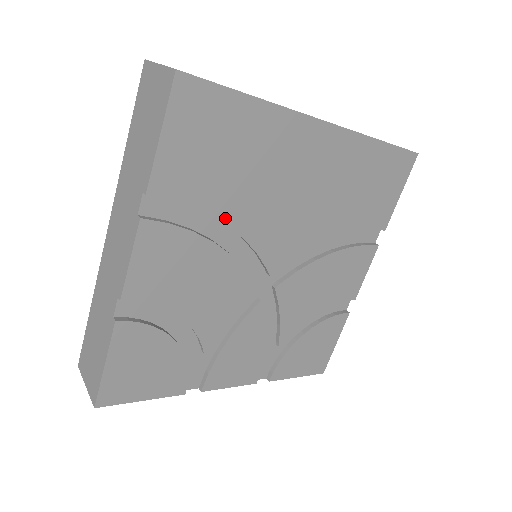
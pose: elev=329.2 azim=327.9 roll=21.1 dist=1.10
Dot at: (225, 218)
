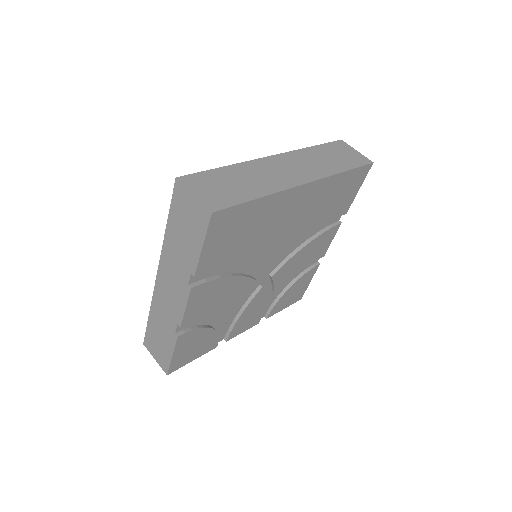
Dot at: (241, 262)
